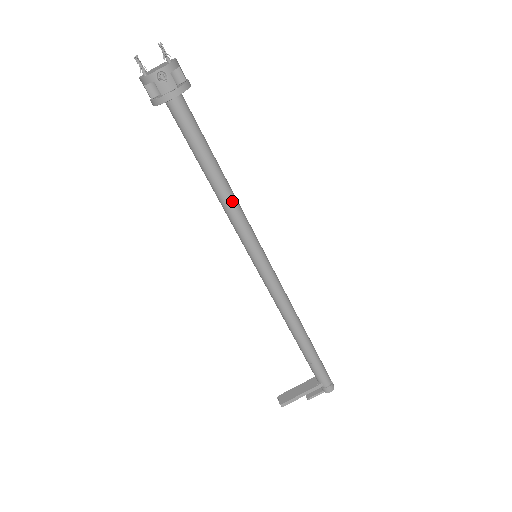
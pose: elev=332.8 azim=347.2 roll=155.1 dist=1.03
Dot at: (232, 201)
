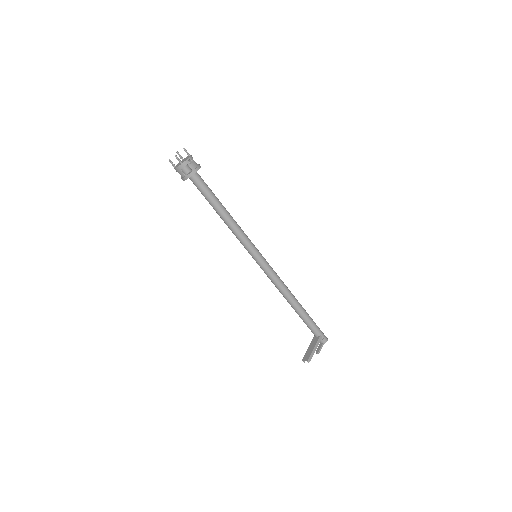
Dot at: (236, 223)
